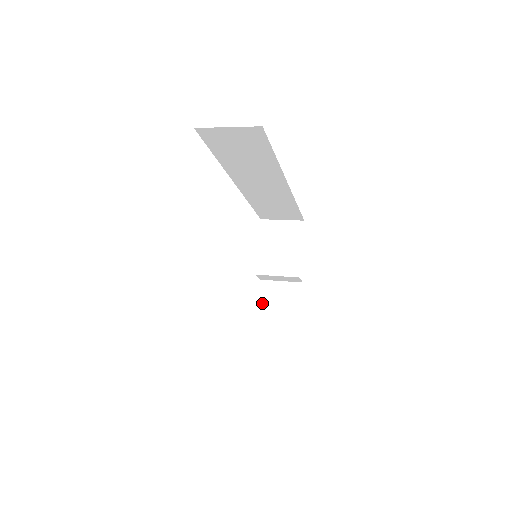
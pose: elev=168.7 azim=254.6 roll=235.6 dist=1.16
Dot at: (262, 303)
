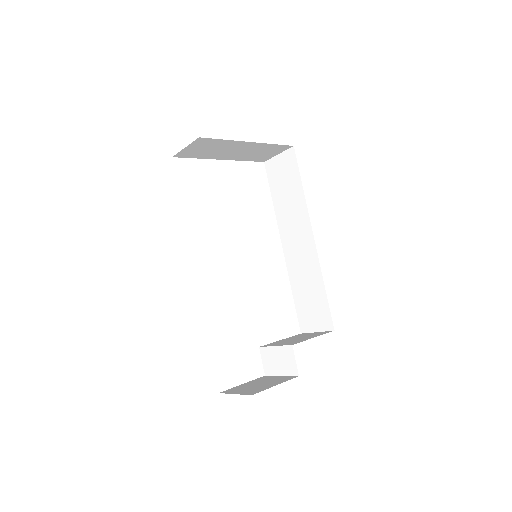
Dot at: (248, 383)
